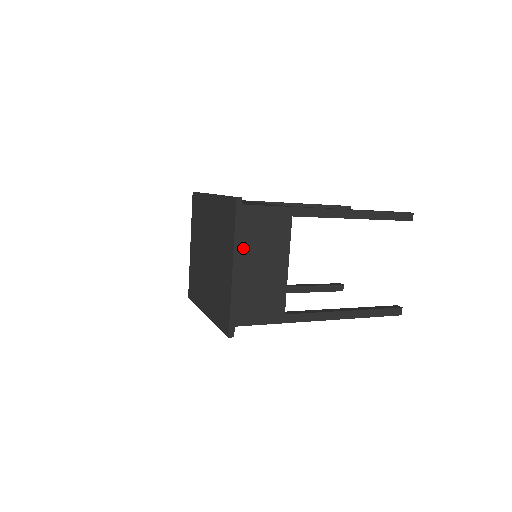
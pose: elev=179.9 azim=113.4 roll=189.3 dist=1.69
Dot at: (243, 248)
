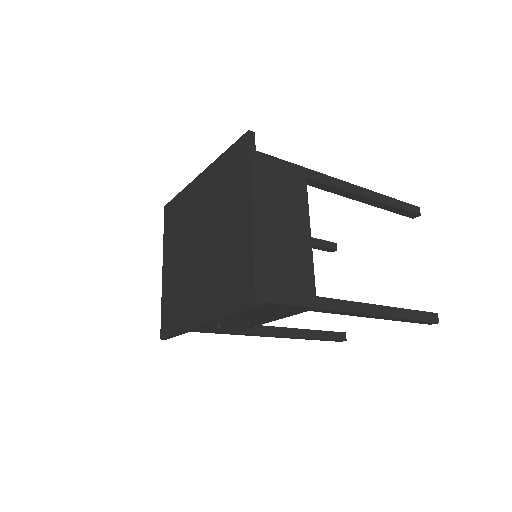
Dot at: (258, 199)
